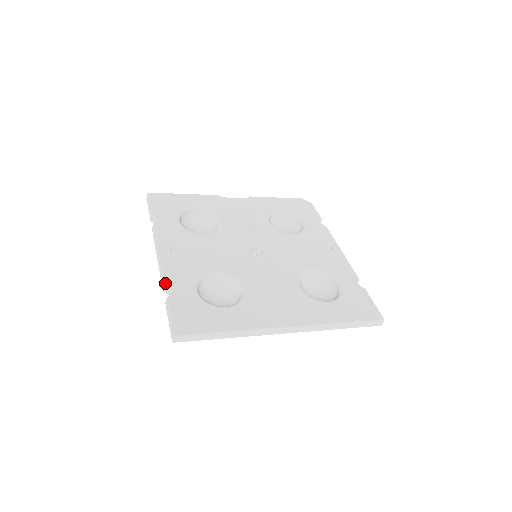
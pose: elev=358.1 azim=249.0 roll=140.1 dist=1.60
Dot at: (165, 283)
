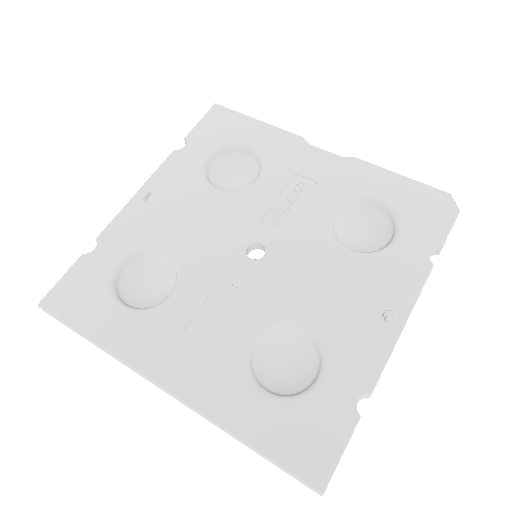
Dot at: (99, 235)
